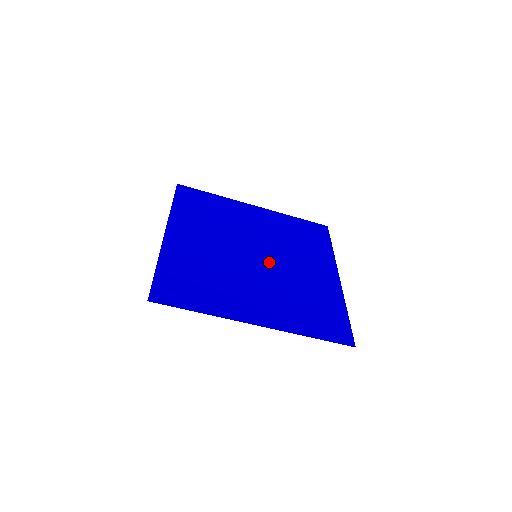
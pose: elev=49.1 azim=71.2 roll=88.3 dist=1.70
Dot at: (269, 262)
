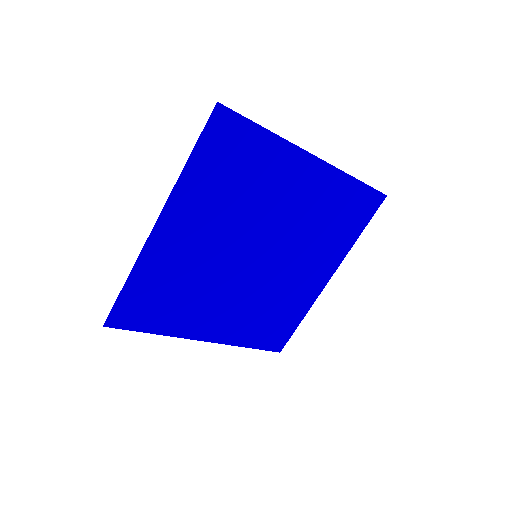
Dot at: (266, 264)
